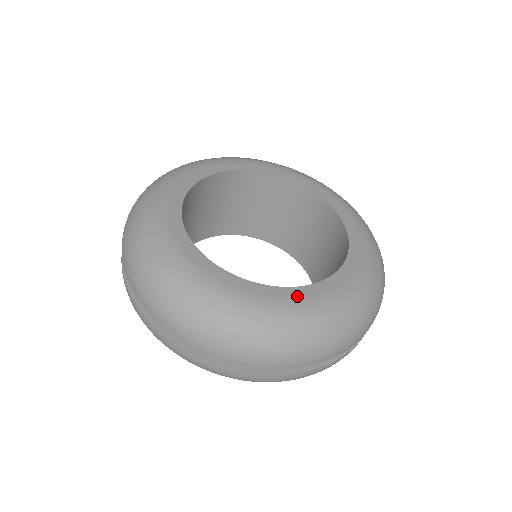
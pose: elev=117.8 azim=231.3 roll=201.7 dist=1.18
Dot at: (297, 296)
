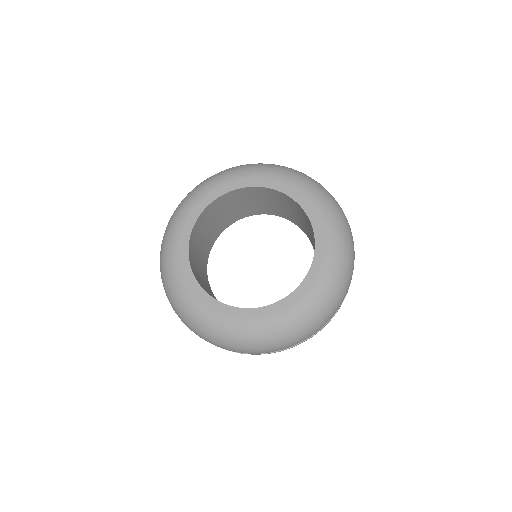
Dot at: (204, 300)
